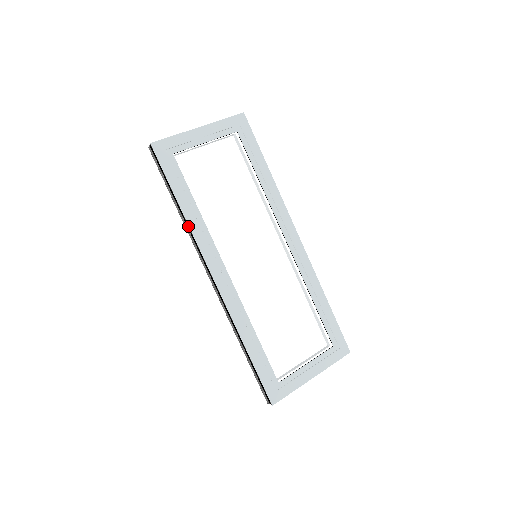
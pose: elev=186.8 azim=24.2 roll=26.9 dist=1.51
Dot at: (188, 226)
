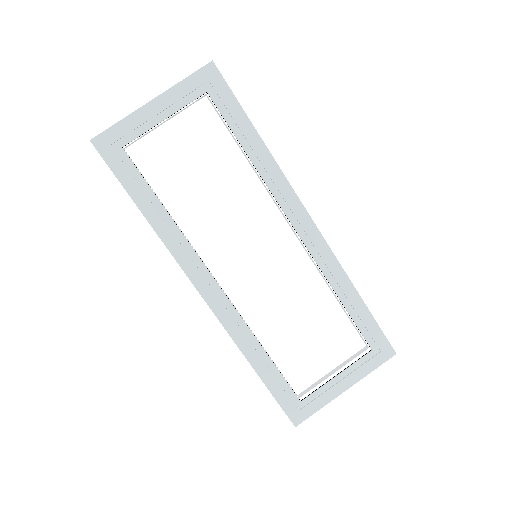
Dot at: (160, 237)
